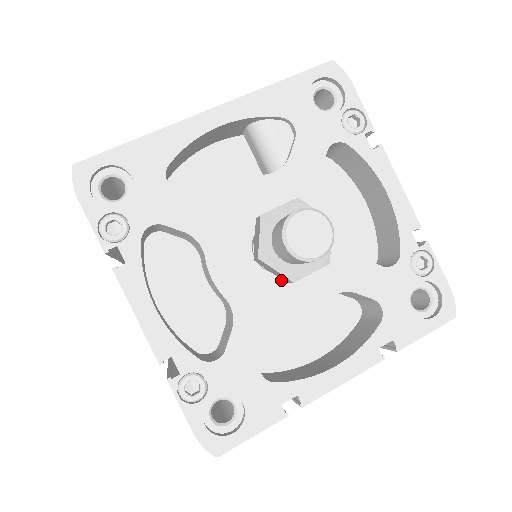
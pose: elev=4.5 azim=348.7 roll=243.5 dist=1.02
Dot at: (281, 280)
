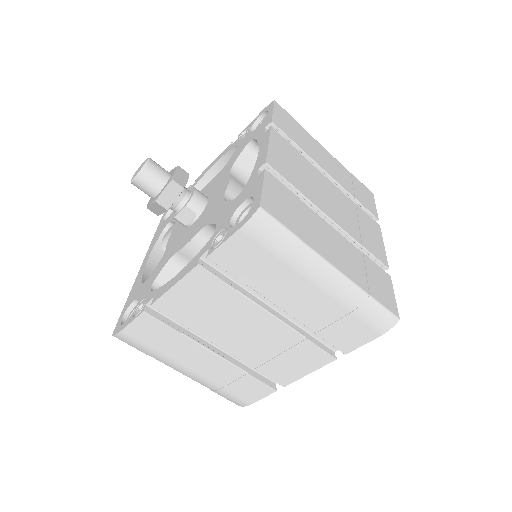
Dot at: (208, 205)
